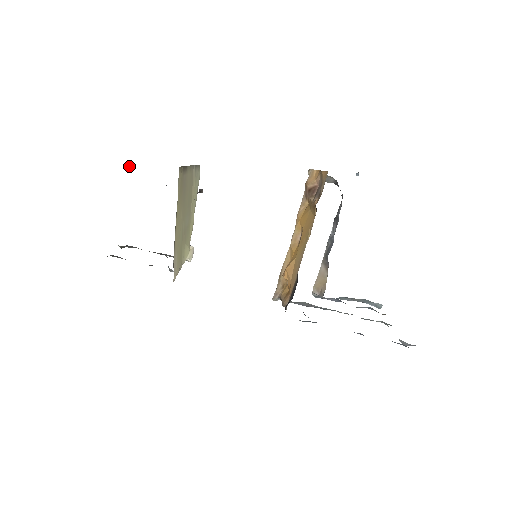
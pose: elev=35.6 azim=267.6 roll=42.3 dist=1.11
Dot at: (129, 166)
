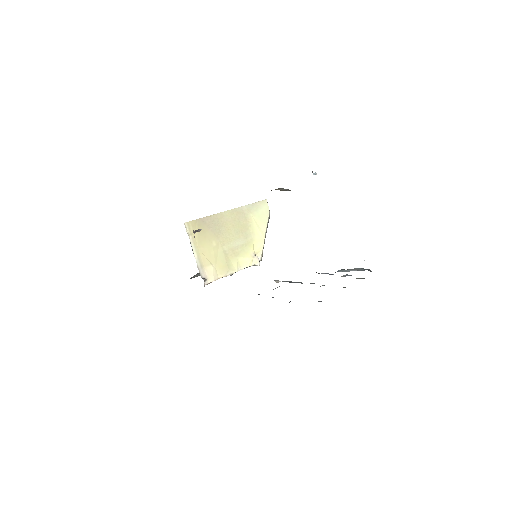
Dot at: occluded
